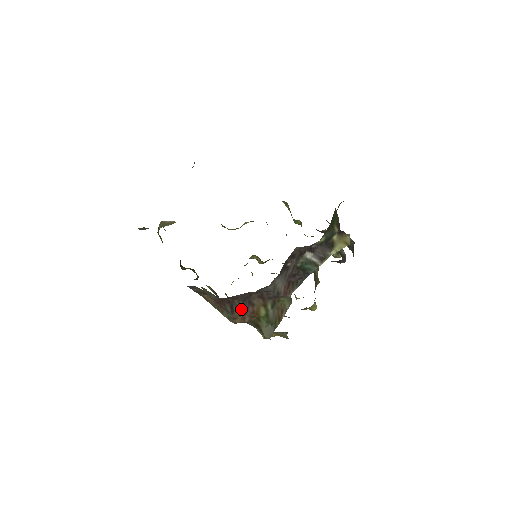
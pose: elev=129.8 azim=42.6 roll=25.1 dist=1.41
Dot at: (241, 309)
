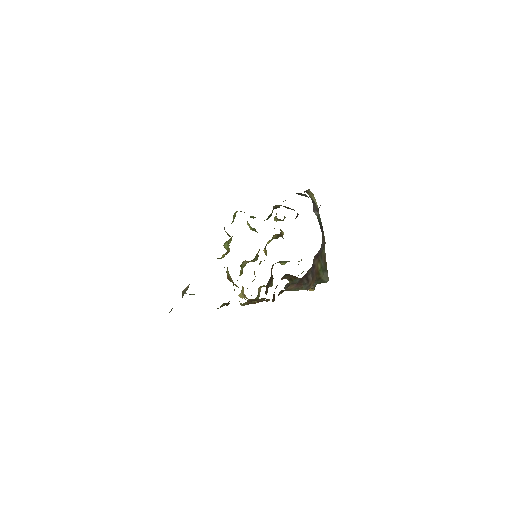
Dot at: (312, 275)
